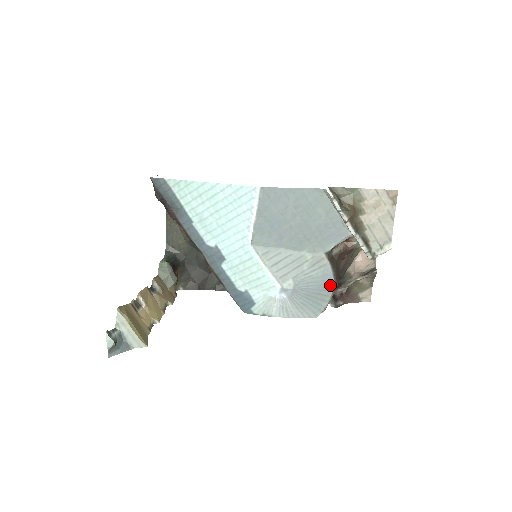
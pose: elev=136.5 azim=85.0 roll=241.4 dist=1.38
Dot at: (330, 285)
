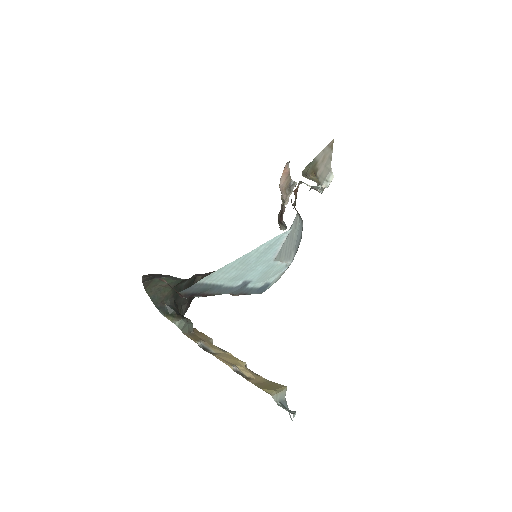
Dot at: (302, 228)
